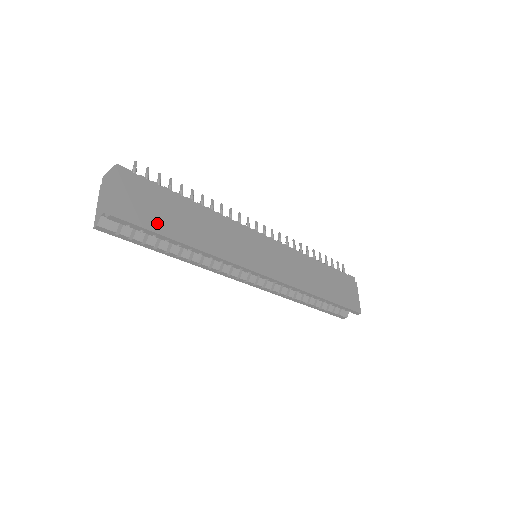
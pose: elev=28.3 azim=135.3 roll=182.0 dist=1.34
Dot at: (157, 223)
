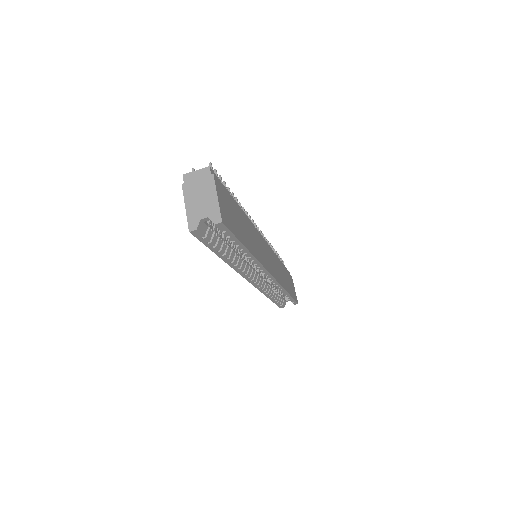
Dot at: (236, 229)
